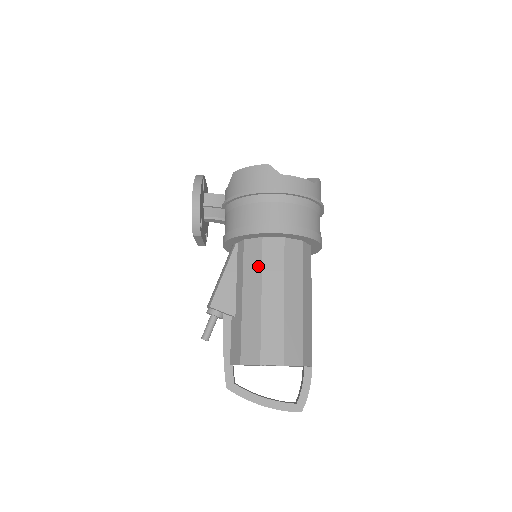
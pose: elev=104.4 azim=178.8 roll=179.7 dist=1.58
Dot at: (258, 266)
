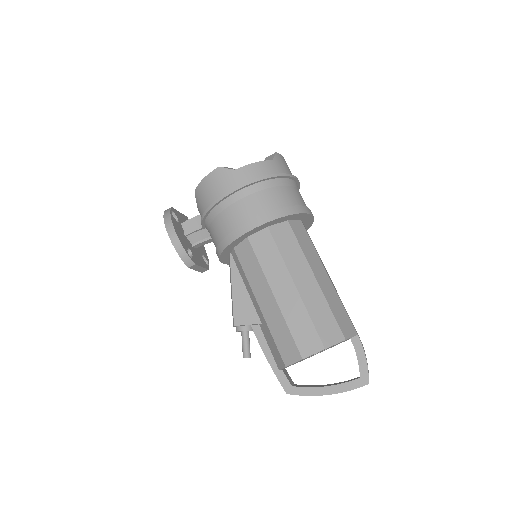
Dot at: (256, 267)
